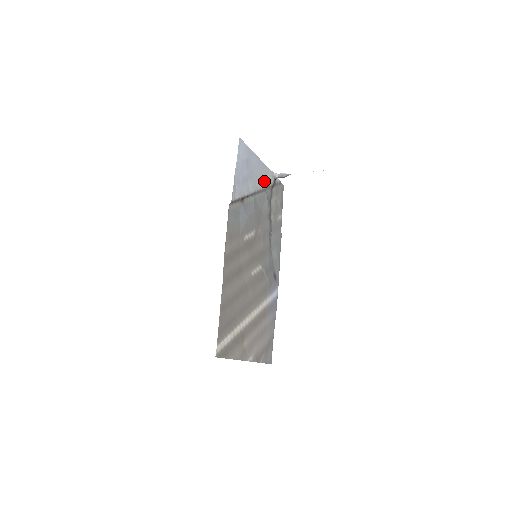
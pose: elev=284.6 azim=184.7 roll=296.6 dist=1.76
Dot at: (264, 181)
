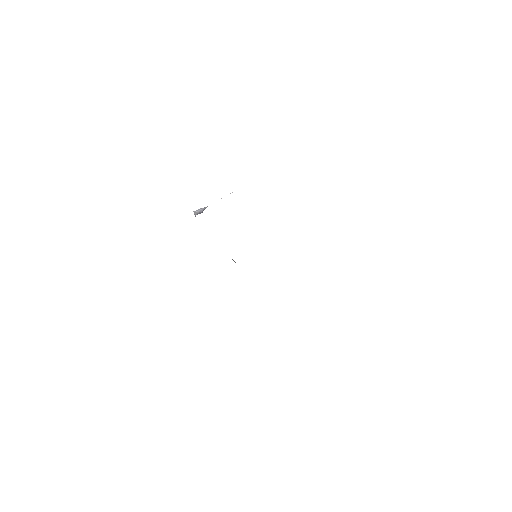
Dot at: occluded
